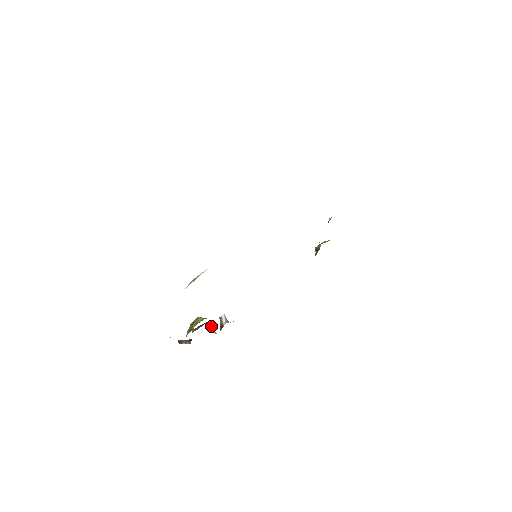
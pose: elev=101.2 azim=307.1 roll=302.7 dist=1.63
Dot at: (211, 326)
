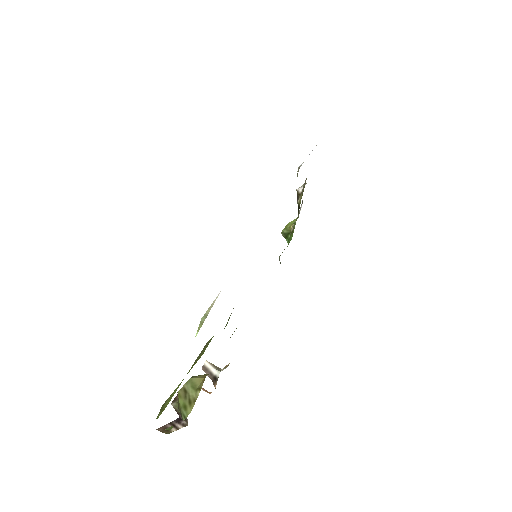
Dot at: occluded
